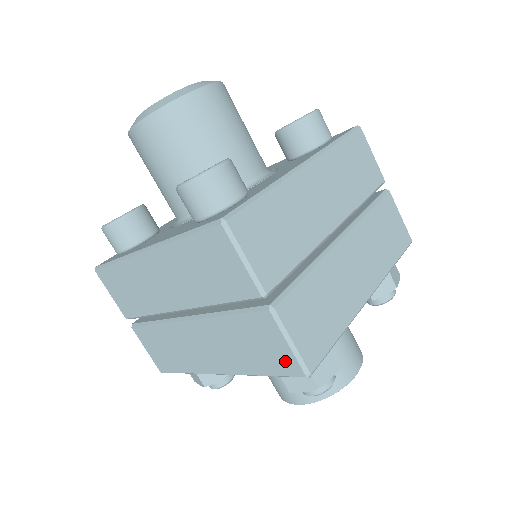
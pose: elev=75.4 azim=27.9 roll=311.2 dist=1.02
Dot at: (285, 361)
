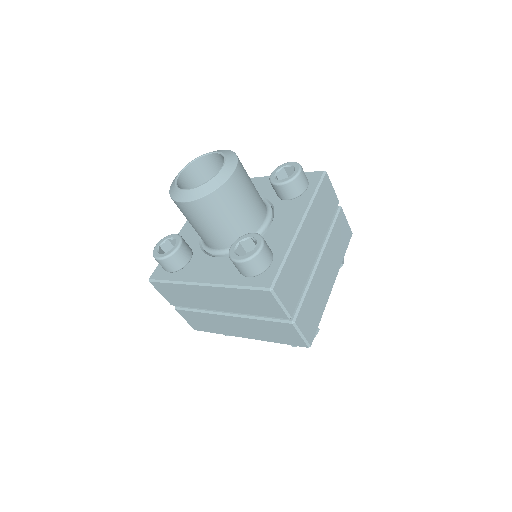
Dot at: (296, 341)
